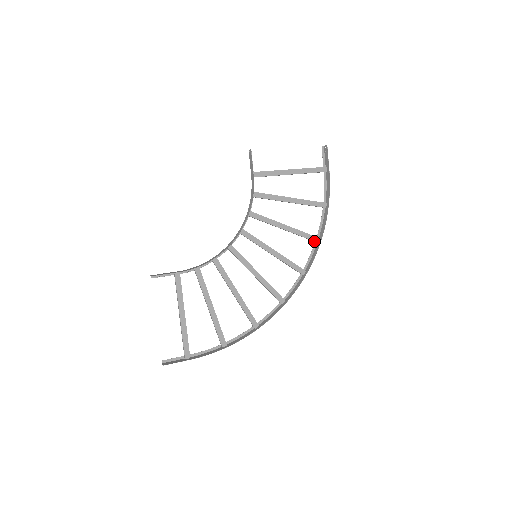
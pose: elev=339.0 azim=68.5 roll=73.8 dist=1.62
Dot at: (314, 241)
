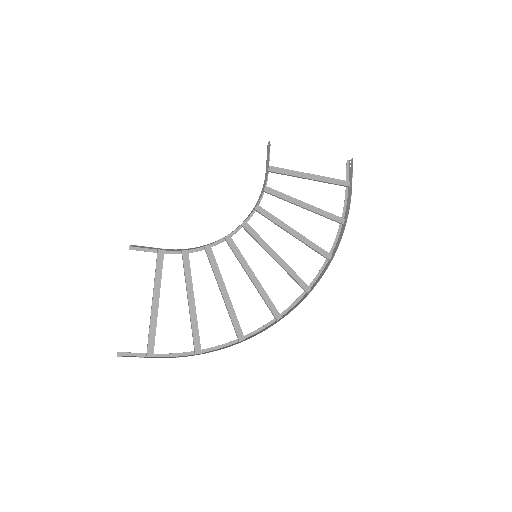
Dot at: (325, 257)
